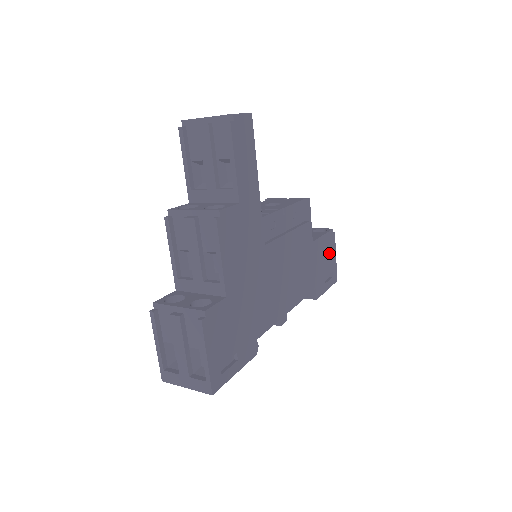
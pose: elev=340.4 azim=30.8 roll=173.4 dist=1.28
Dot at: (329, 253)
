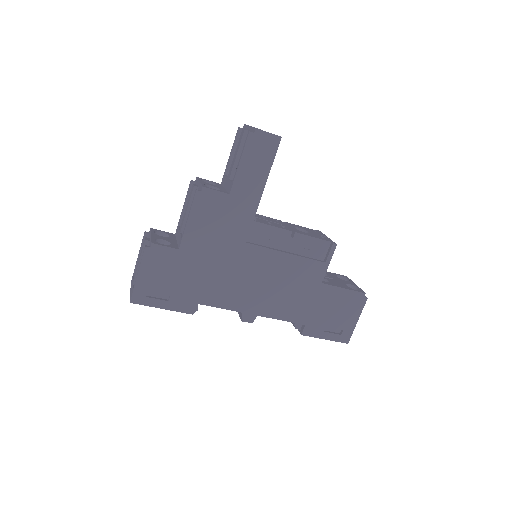
Dot at: (346, 310)
